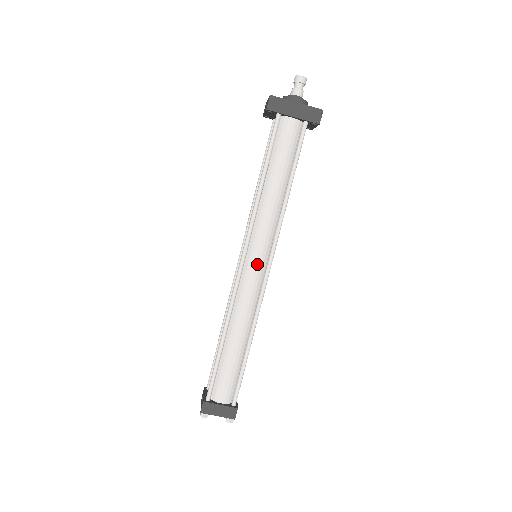
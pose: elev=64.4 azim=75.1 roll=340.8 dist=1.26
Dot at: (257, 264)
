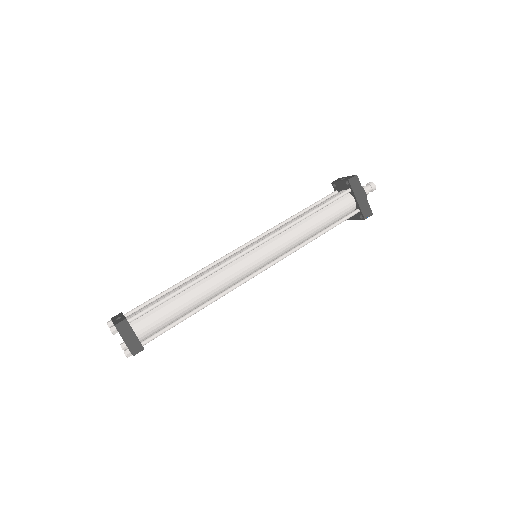
Dot at: (257, 260)
